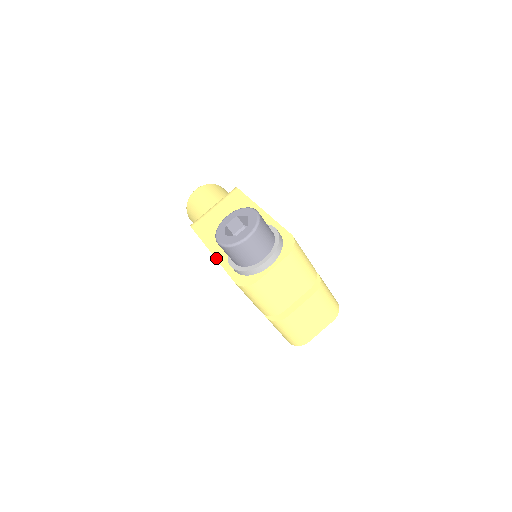
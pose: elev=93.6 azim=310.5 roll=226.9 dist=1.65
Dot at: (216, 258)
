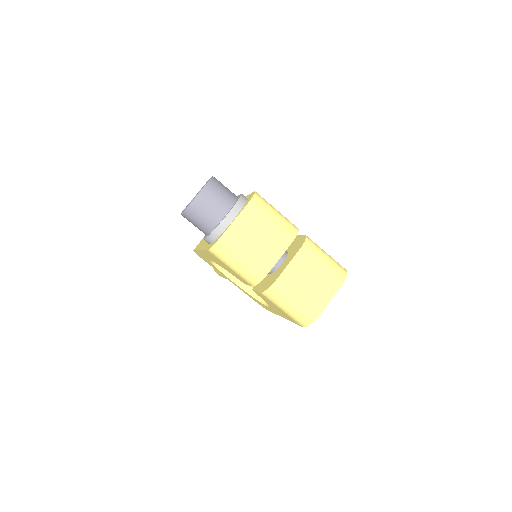
Dot at: (201, 250)
